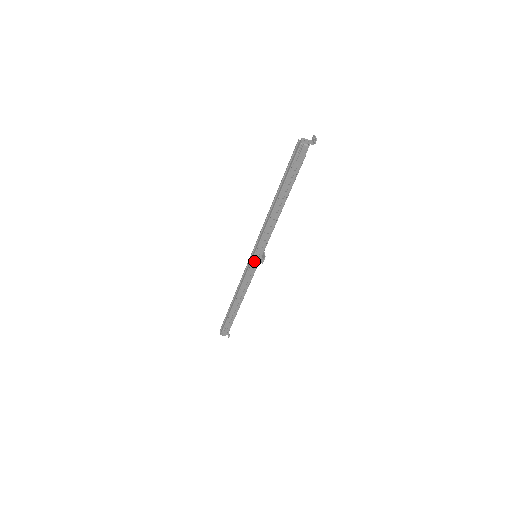
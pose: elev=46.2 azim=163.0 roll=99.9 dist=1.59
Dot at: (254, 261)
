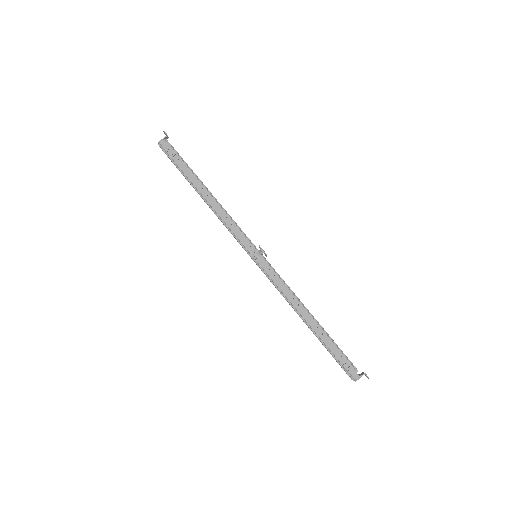
Dot at: (255, 259)
